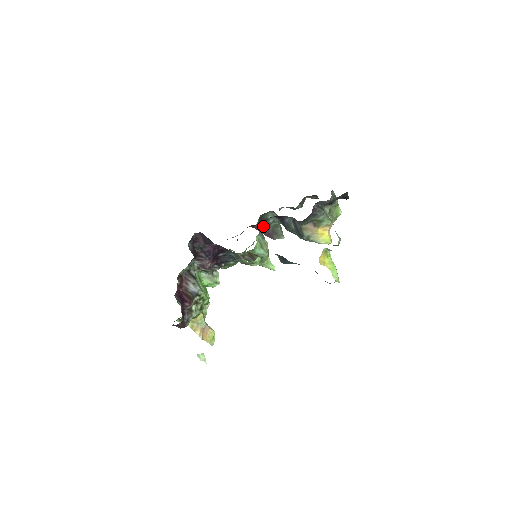
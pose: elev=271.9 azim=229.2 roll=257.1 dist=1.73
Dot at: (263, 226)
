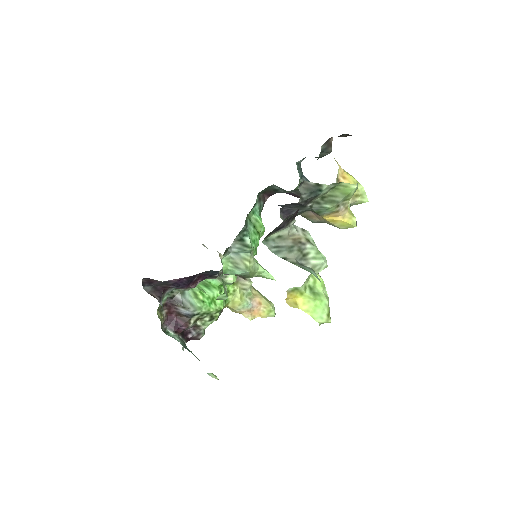
Dot at: (245, 227)
